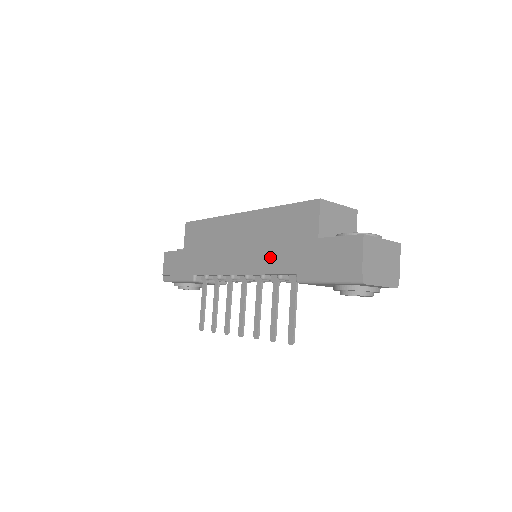
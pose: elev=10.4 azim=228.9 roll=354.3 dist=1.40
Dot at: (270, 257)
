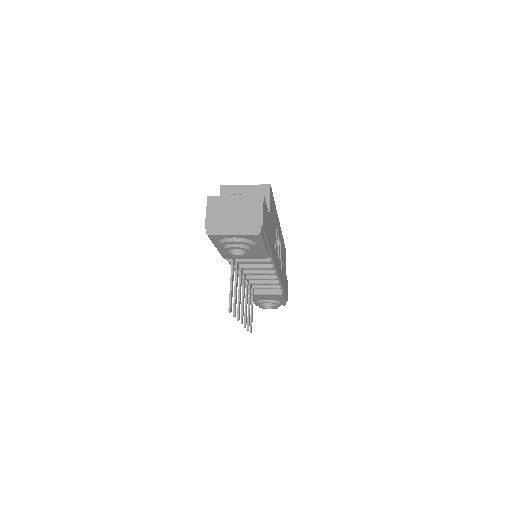
Dot at: occluded
